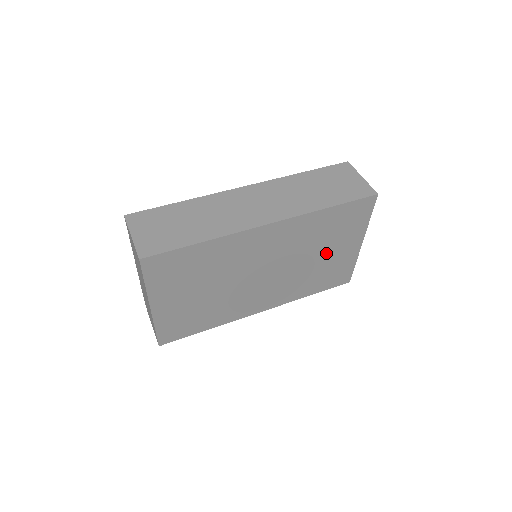
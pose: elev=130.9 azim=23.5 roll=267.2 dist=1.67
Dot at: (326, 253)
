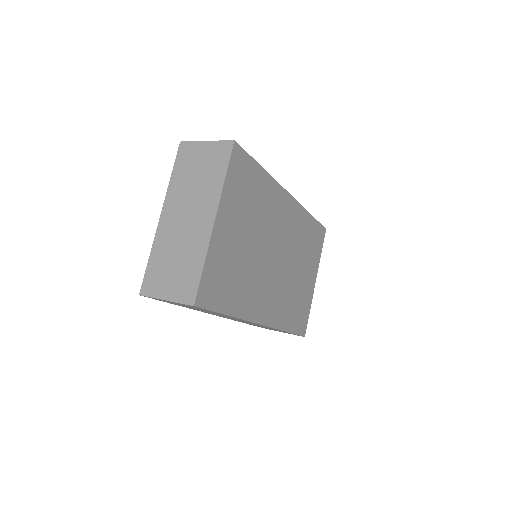
Dot at: (302, 273)
